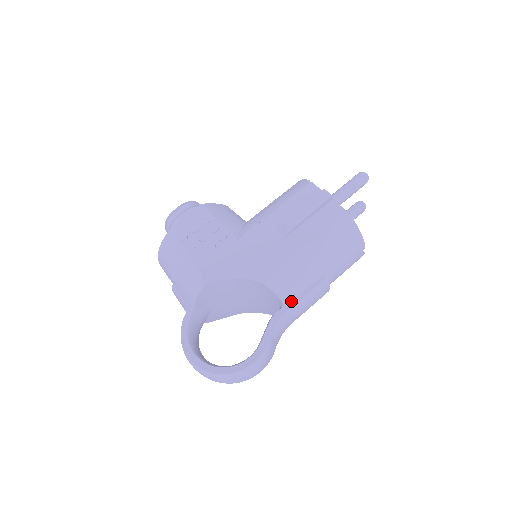
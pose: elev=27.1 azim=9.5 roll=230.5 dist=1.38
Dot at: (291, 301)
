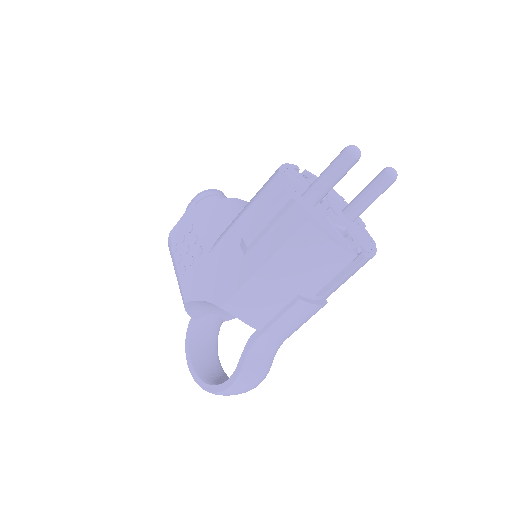
Dot at: (264, 324)
